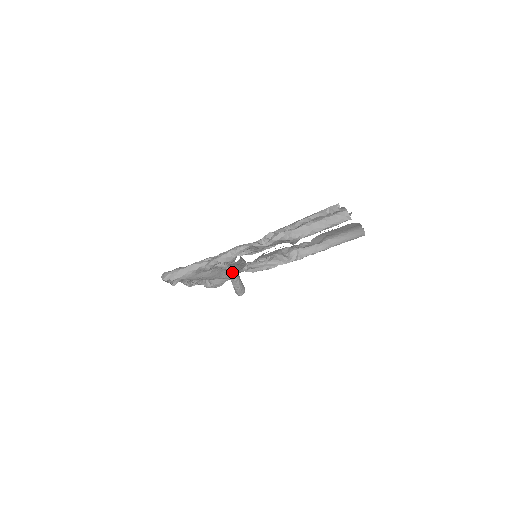
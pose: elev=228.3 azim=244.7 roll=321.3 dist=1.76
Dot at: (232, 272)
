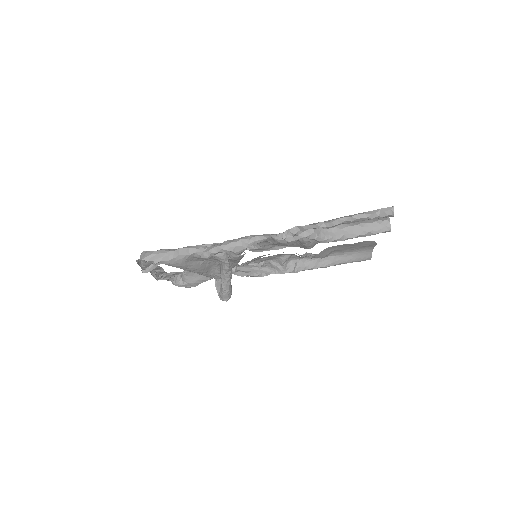
Dot at: (229, 268)
